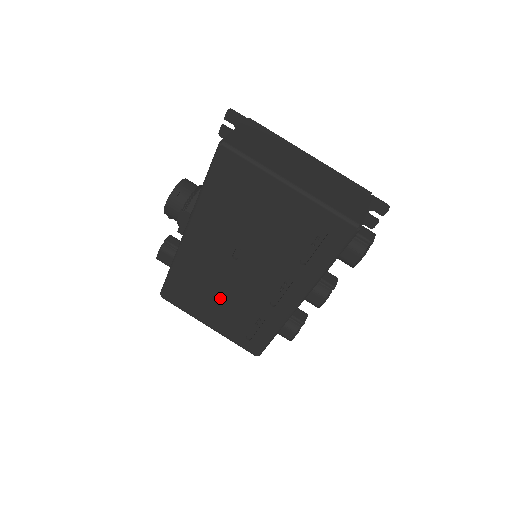
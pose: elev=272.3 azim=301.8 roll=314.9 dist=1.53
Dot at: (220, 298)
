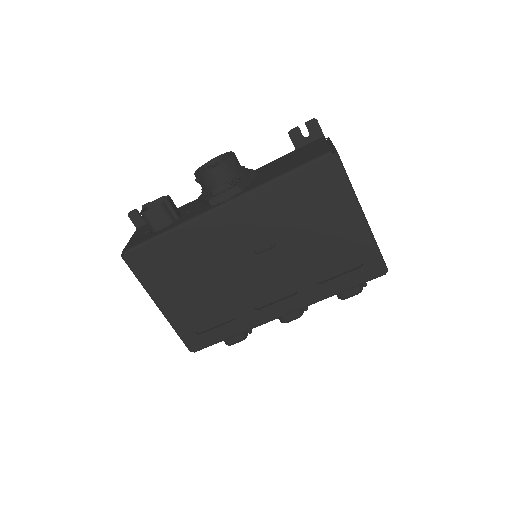
Dot at: (203, 283)
